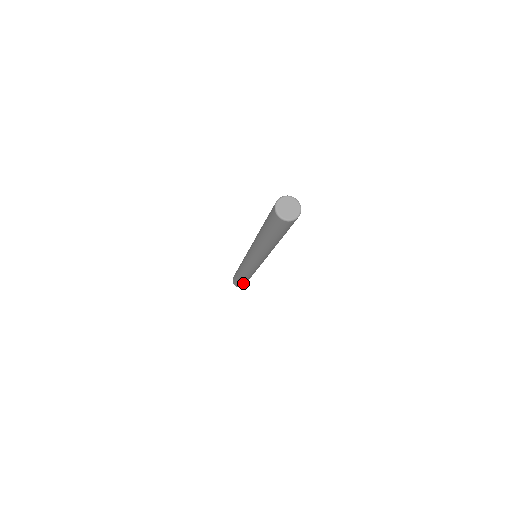
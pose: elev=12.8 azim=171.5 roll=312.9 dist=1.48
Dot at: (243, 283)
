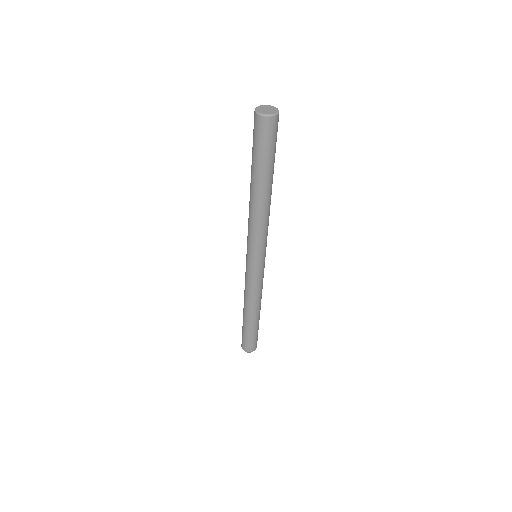
Dot at: (251, 336)
